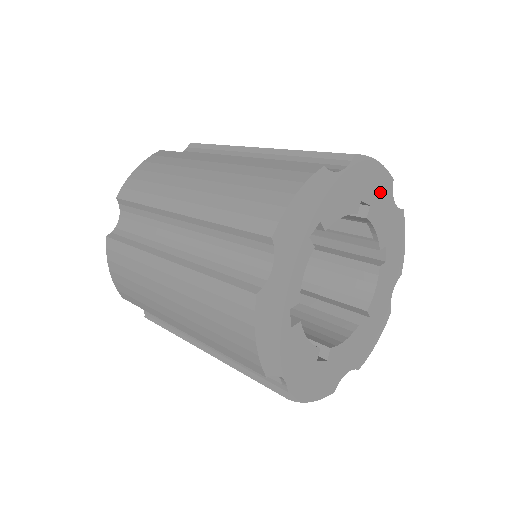
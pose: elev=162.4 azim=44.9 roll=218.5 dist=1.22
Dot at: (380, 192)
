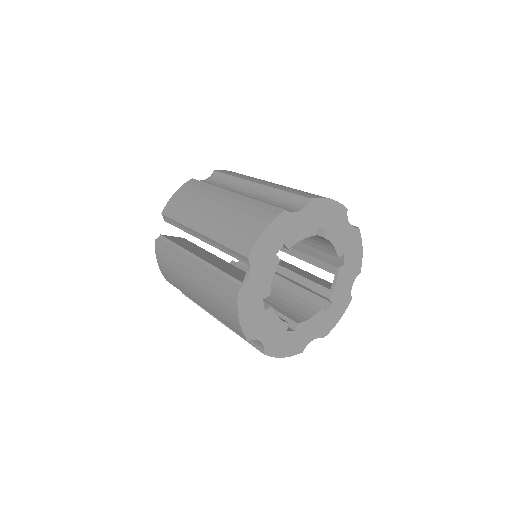
Dot at: (352, 267)
